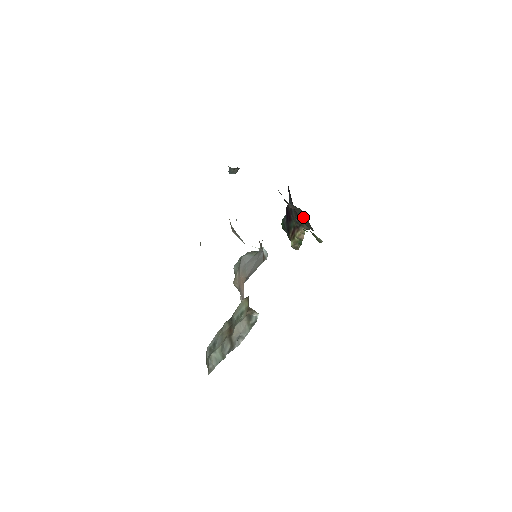
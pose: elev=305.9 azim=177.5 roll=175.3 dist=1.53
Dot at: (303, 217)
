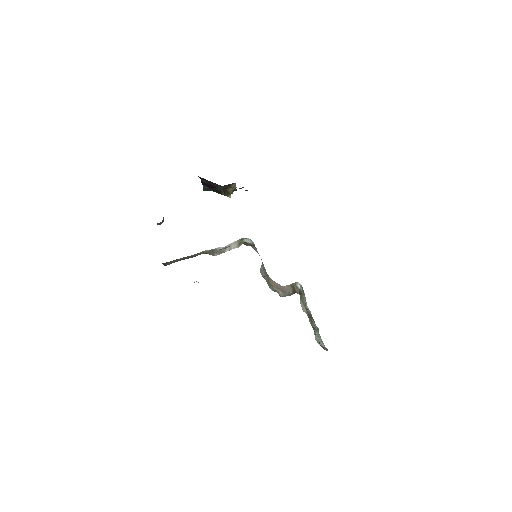
Dot at: occluded
